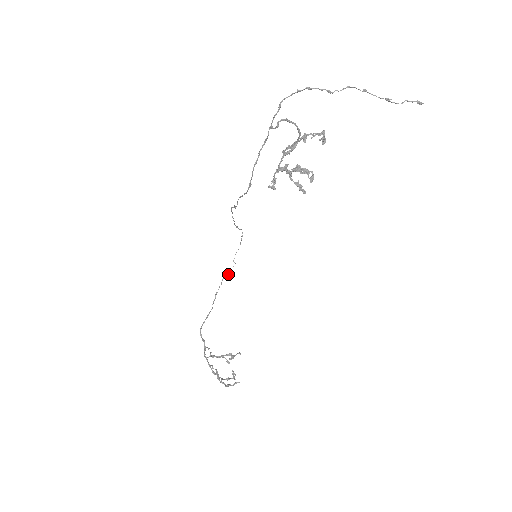
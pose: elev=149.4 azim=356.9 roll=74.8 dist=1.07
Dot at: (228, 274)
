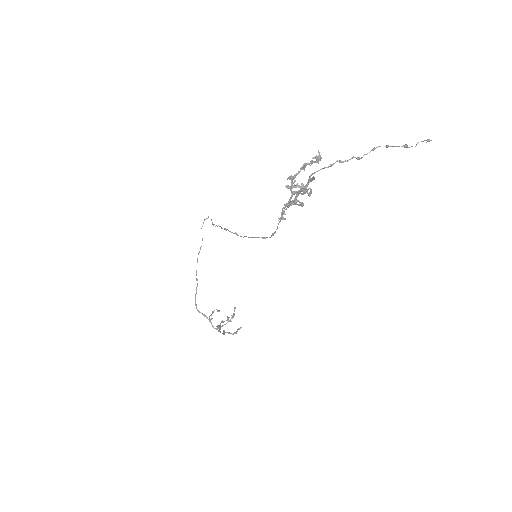
Dot at: occluded
